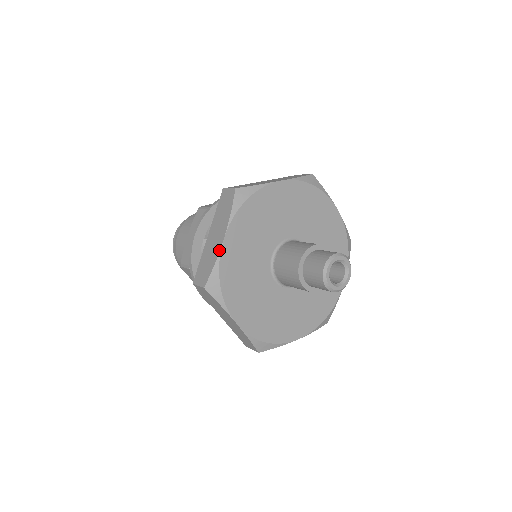
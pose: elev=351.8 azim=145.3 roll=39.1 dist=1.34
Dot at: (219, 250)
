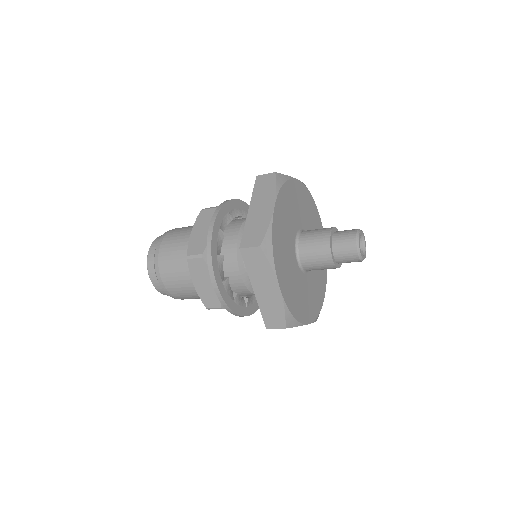
Dot at: (271, 215)
